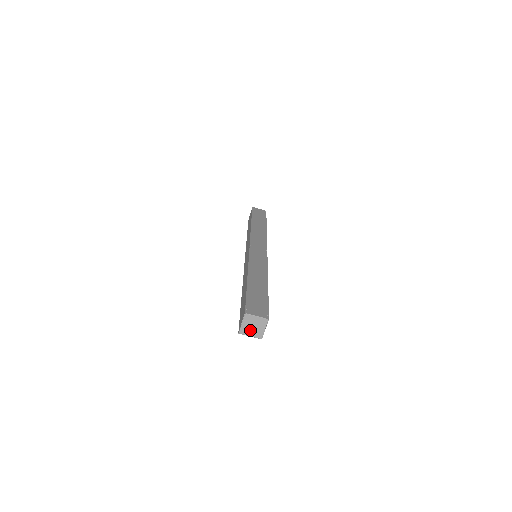
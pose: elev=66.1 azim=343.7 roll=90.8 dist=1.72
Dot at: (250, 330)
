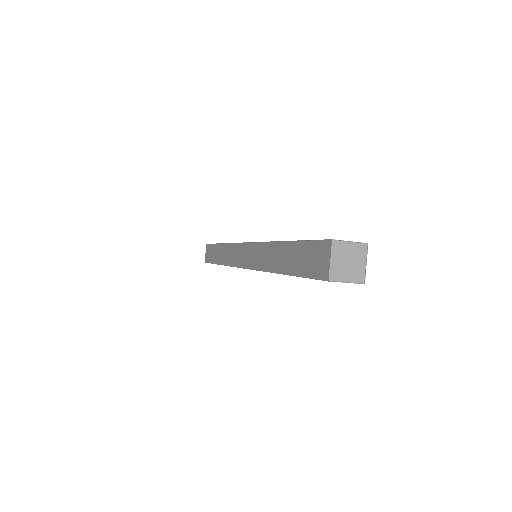
Dot at: (345, 270)
